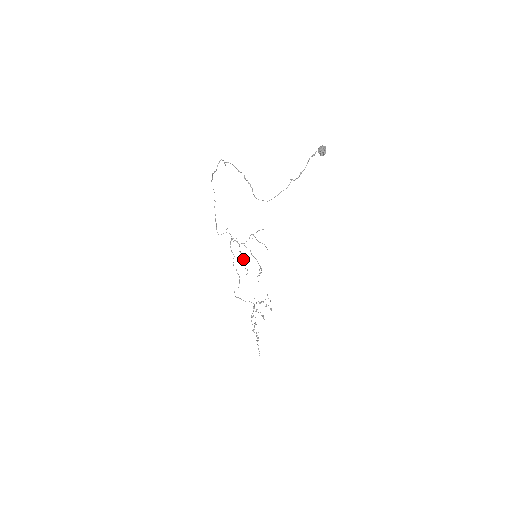
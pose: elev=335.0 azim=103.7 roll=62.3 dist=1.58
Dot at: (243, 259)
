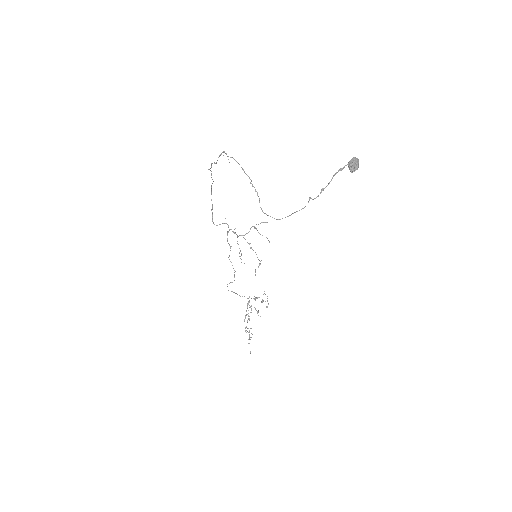
Dot at: occluded
